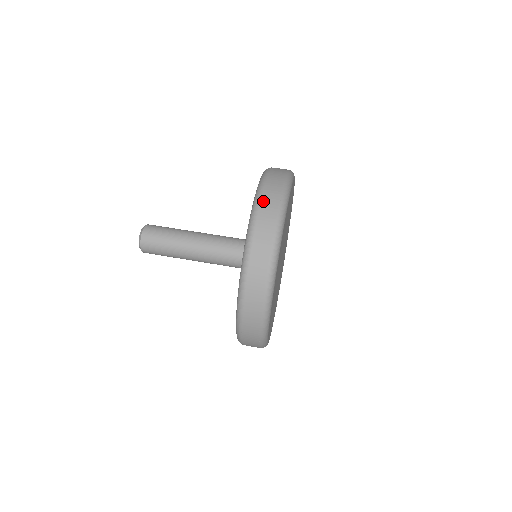
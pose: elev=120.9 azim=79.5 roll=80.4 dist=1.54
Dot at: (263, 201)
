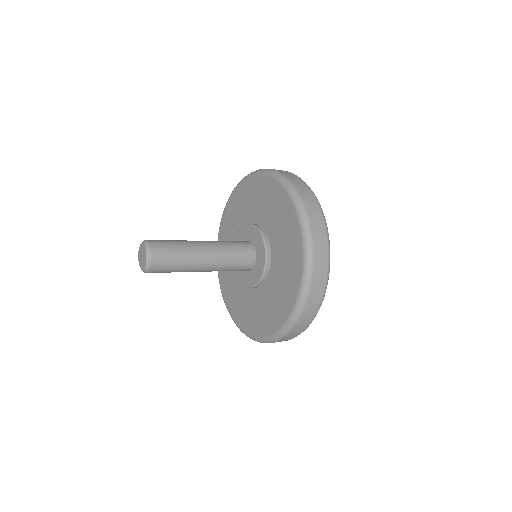
Dot at: (280, 171)
